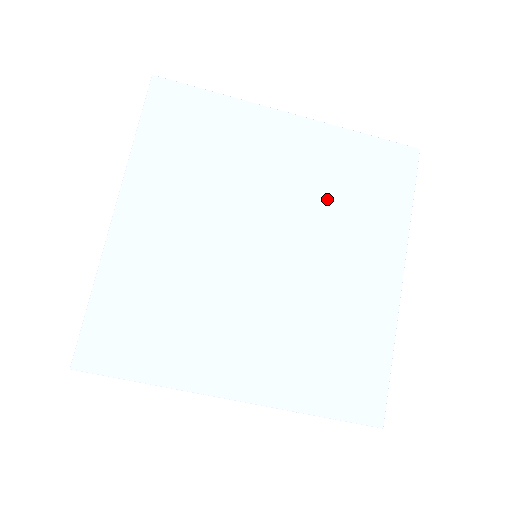
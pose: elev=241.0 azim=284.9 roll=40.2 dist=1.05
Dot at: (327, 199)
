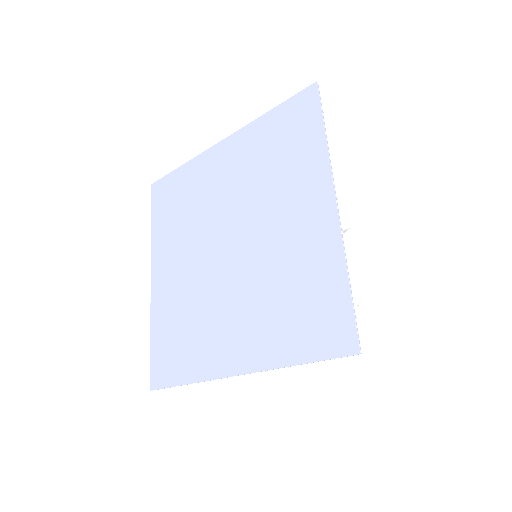
Dot at: (258, 180)
